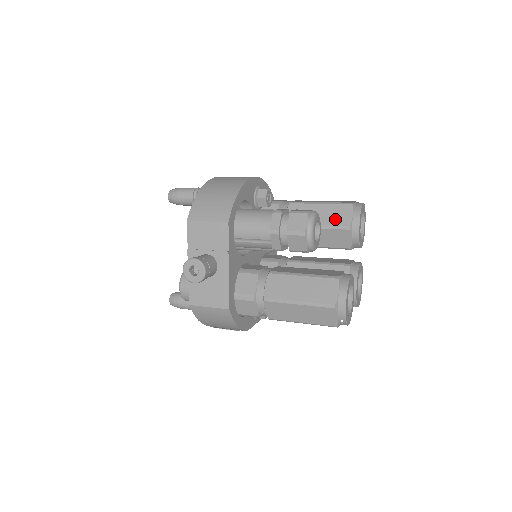
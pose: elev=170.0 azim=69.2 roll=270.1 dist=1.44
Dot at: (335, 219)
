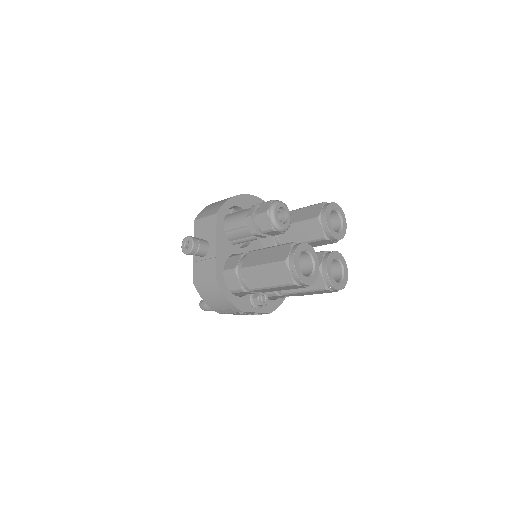
Dot at: (309, 215)
